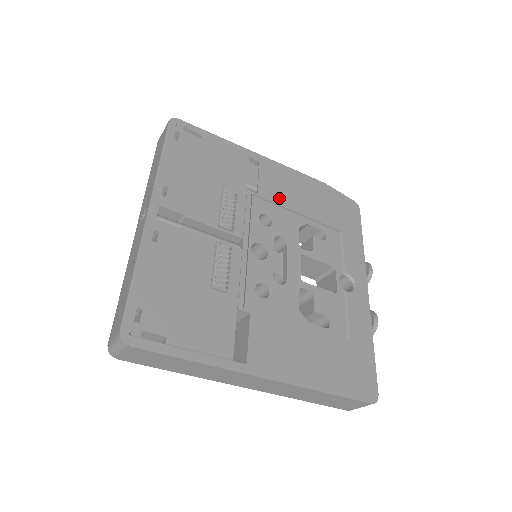
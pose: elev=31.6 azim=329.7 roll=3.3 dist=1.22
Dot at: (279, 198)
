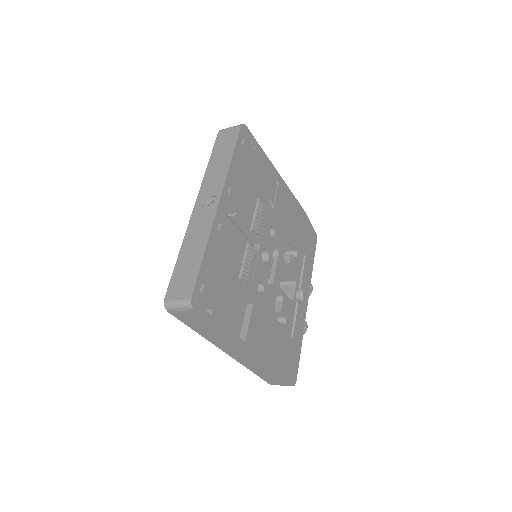
Dot at: (283, 217)
